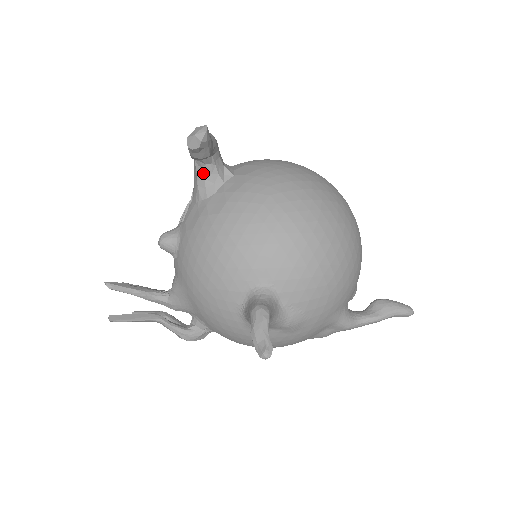
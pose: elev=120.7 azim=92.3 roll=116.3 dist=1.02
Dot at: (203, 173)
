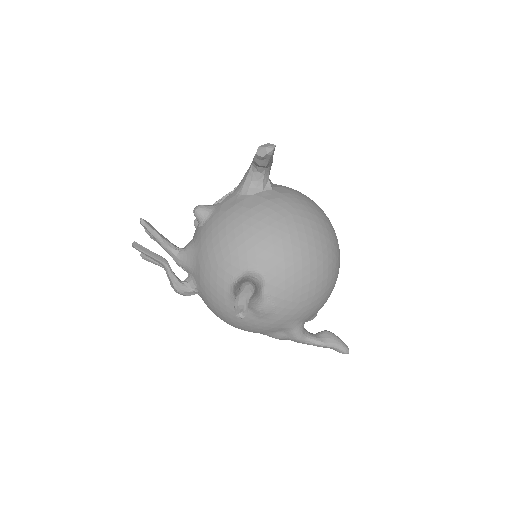
Dot at: (253, 177)
